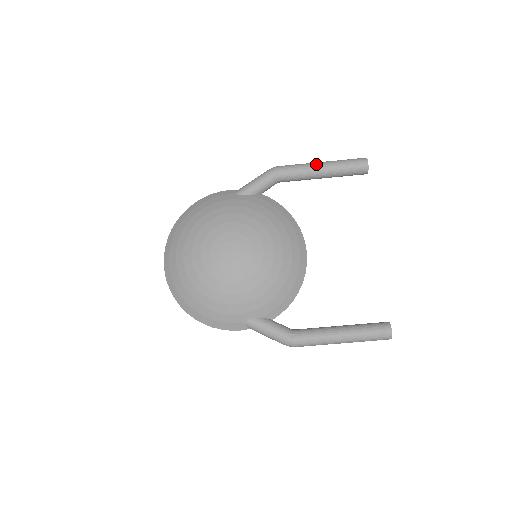
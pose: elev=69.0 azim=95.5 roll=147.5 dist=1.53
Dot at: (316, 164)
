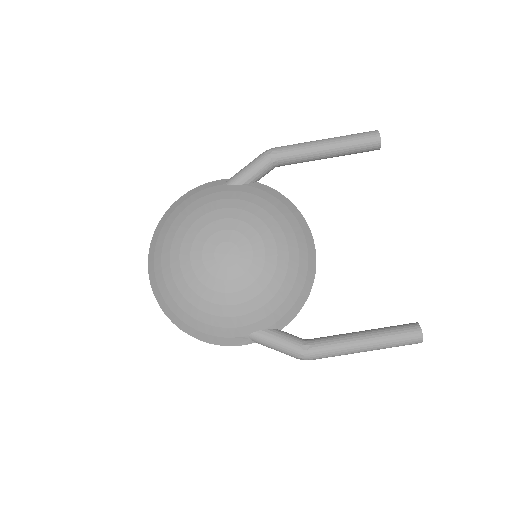
Dot at: (319, 142)
